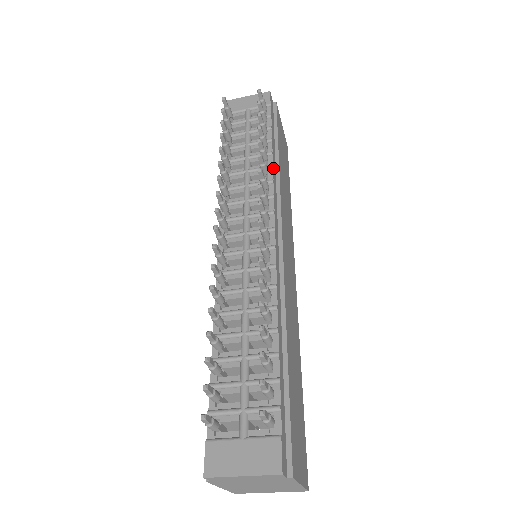
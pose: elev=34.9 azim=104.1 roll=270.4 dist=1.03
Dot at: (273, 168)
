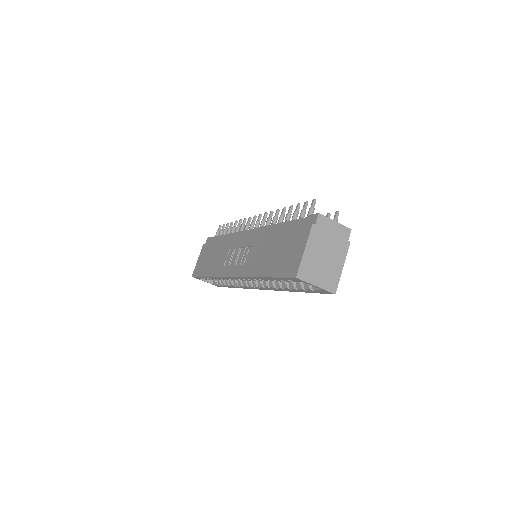
Dot at: occluded
